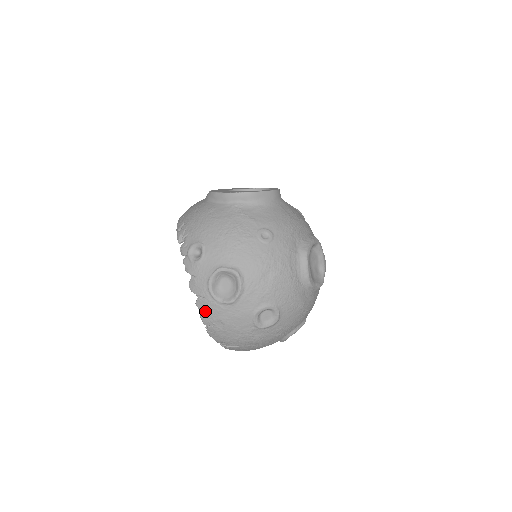
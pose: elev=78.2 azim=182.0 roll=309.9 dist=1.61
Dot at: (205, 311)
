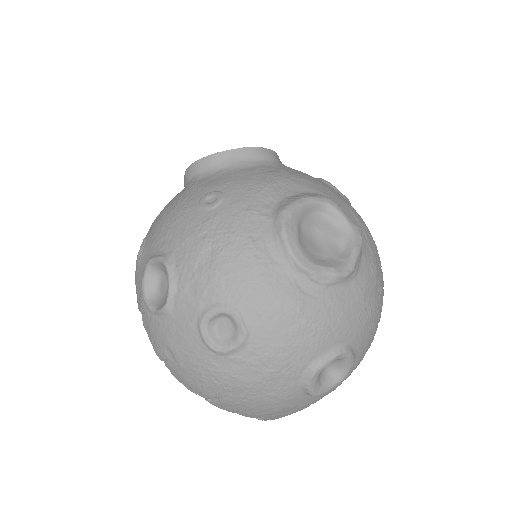
Dot at: (151, 335)
